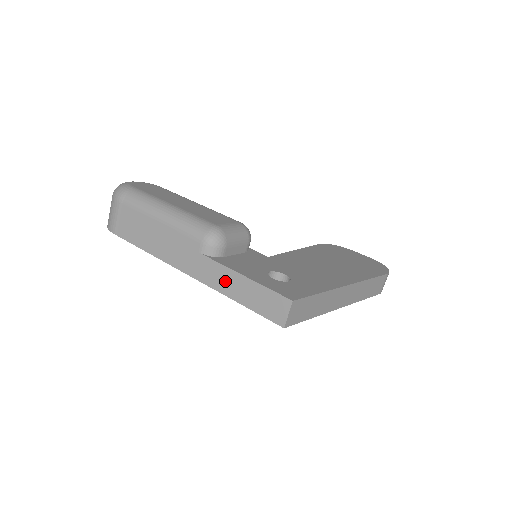
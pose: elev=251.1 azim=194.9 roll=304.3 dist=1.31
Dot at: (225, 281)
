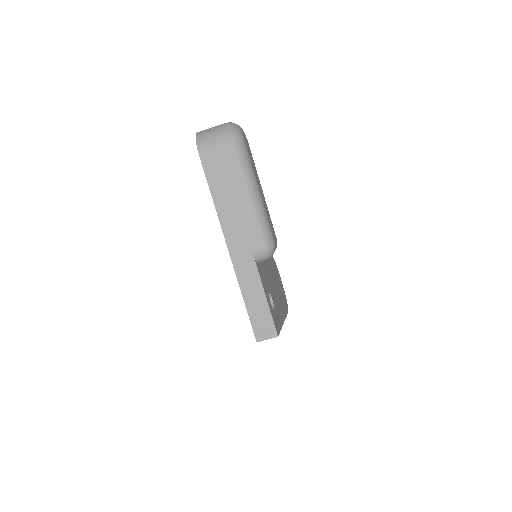
Dot at: (250, 284)
